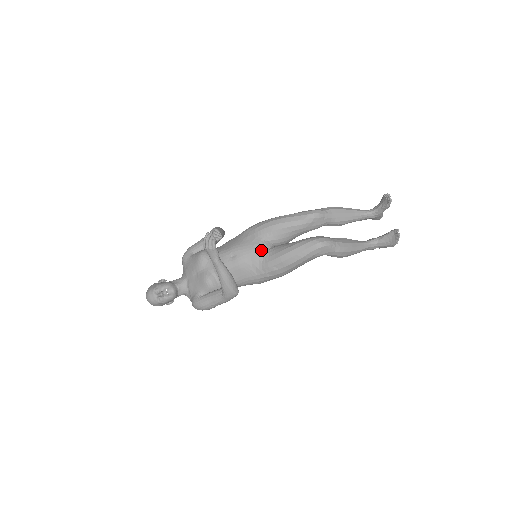
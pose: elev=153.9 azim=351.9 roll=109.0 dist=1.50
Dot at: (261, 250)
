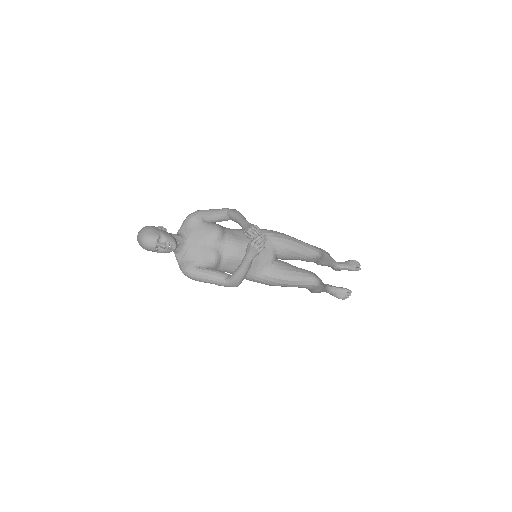
Dot at: (271, 259)
